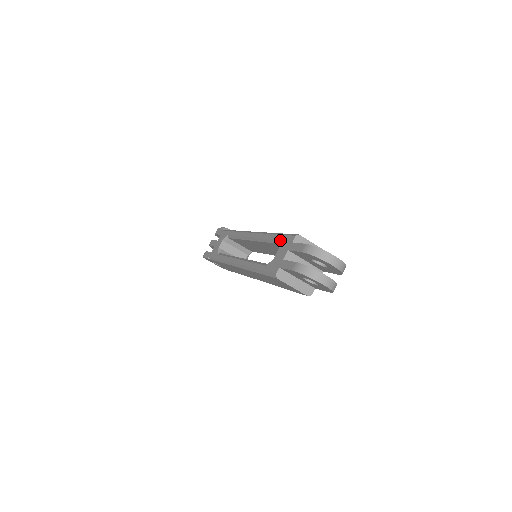
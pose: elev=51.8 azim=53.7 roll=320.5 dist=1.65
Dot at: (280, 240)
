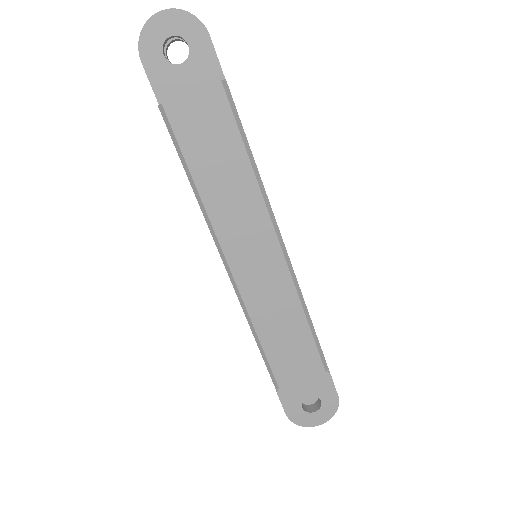
Dot at: occluded
